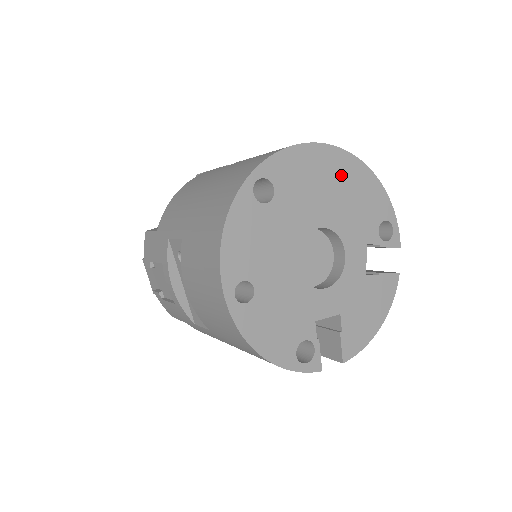
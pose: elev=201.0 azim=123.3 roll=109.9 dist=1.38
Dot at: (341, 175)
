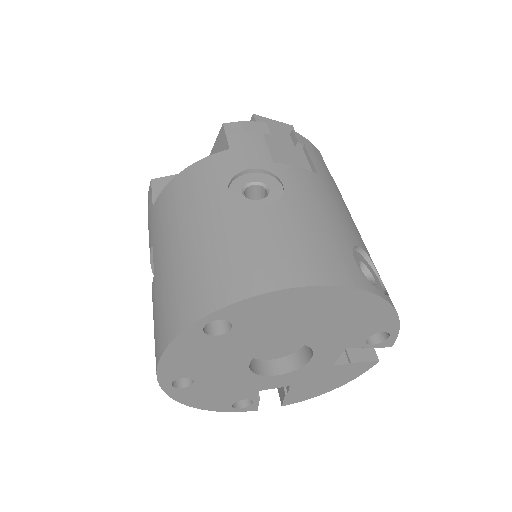
Dot at: (334, 307)
